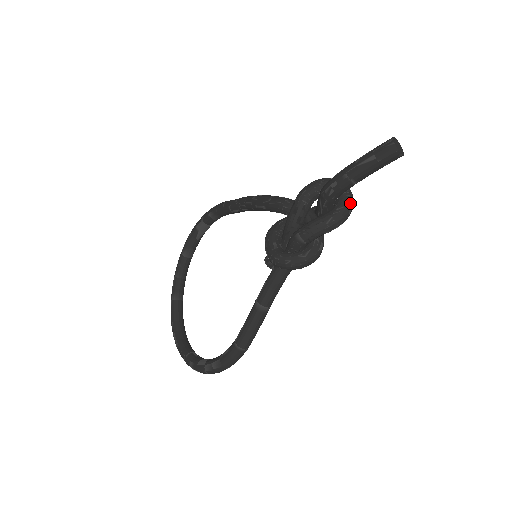
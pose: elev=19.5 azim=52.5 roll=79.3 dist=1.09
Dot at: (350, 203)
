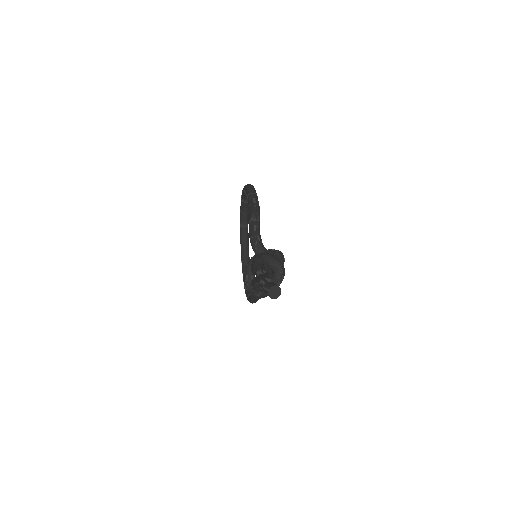
Dot at: (278, 280)
